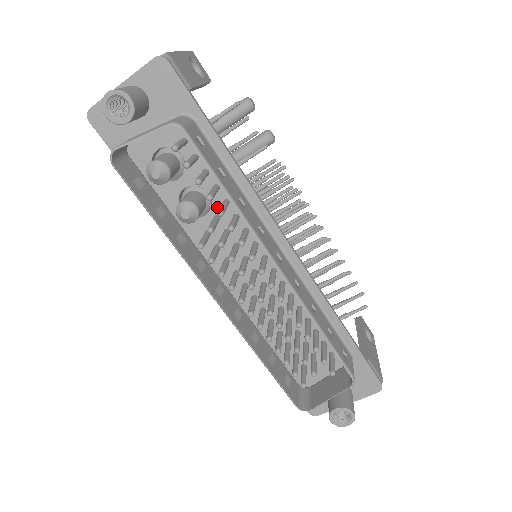
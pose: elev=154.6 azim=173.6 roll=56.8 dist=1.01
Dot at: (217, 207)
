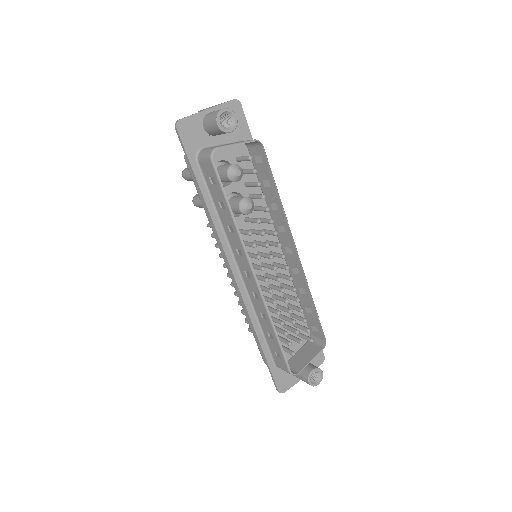
Dot at: occluded
